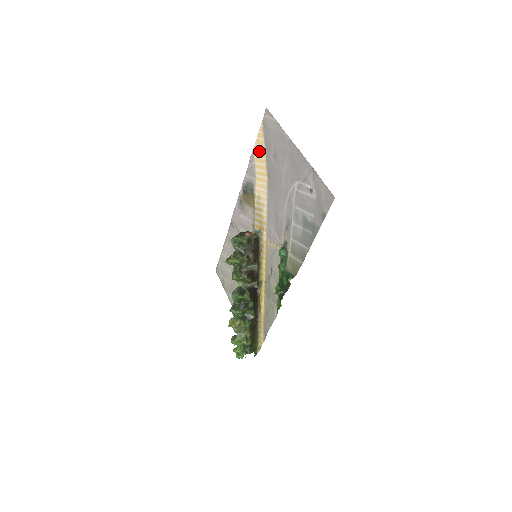
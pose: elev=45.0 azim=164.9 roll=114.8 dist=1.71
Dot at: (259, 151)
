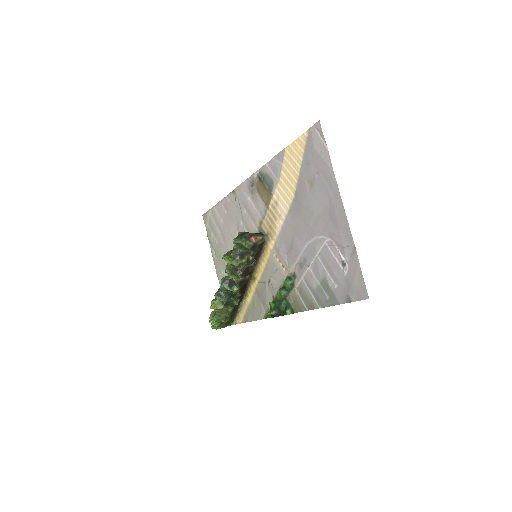
Dot at: (293, 158)
